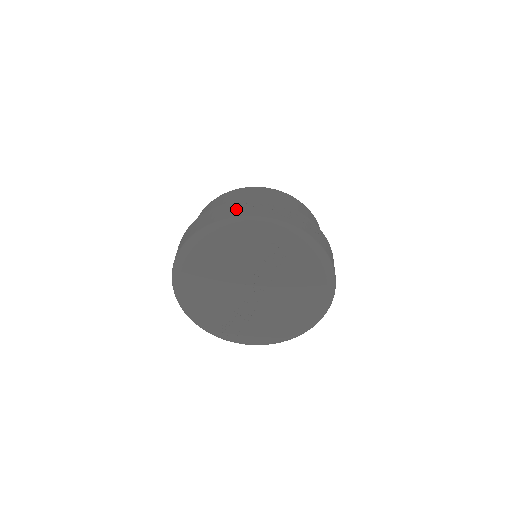
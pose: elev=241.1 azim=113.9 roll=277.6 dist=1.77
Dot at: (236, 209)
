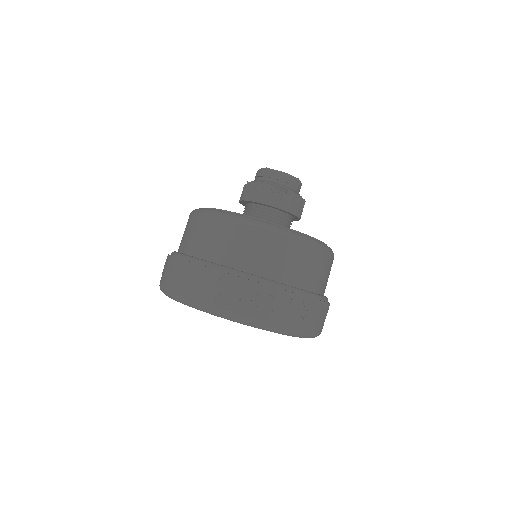
Dot at: (202, 286)
